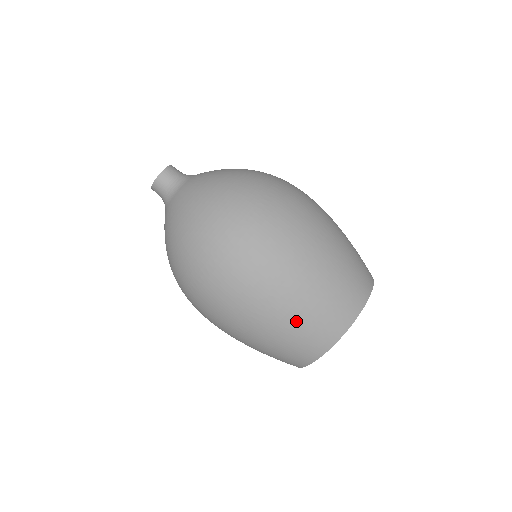
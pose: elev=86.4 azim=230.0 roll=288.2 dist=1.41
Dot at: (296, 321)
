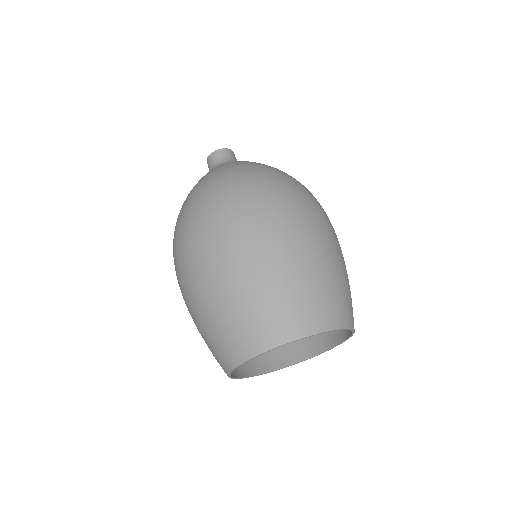
Dot at: (321, 276)
